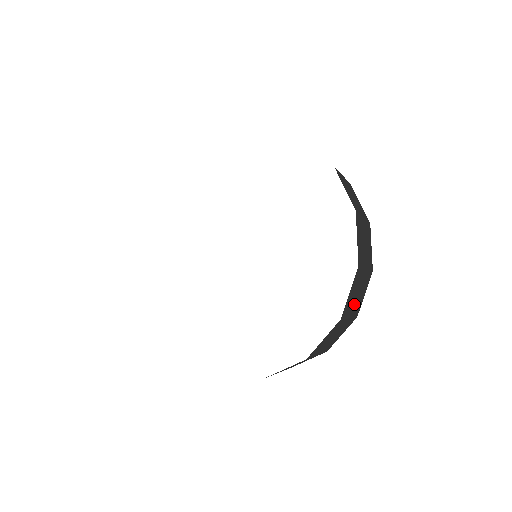
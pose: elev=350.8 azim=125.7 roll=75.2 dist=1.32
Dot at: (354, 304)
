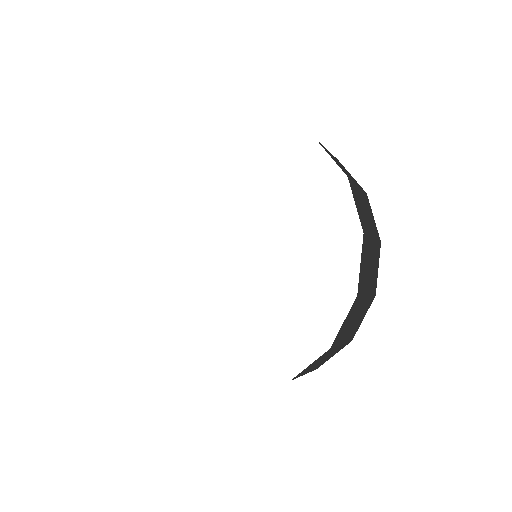
Dot at: occluded
